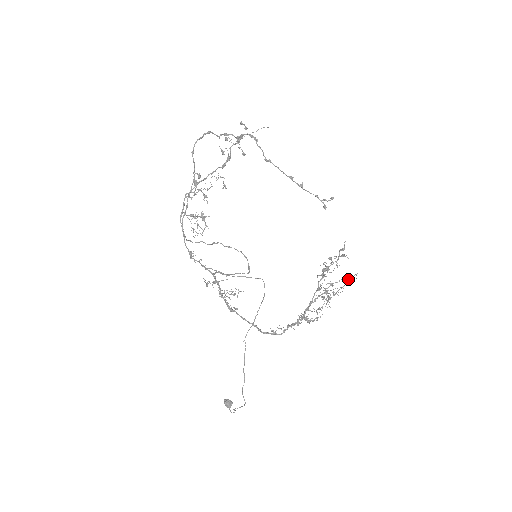
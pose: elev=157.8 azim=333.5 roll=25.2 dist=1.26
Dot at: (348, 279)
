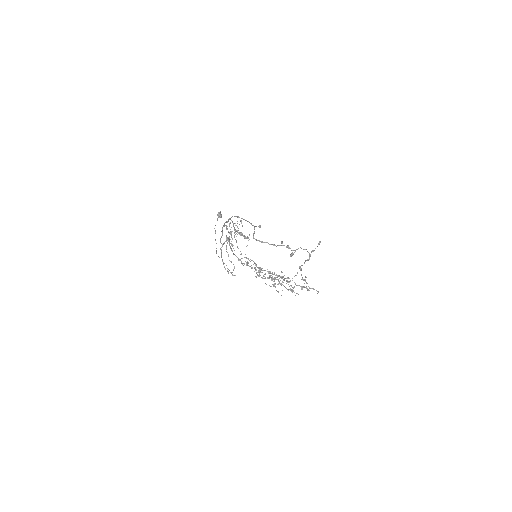
Dot at: (291, 291)
